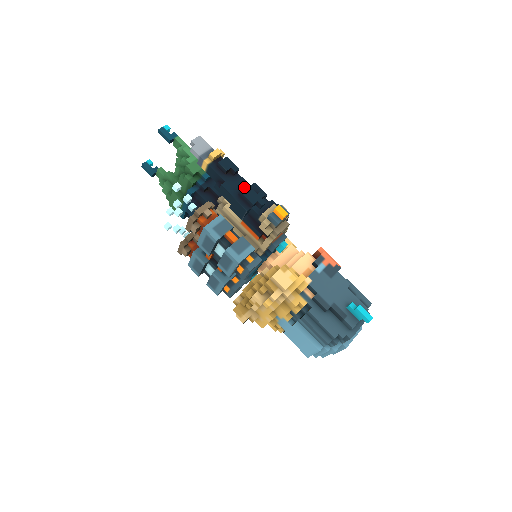
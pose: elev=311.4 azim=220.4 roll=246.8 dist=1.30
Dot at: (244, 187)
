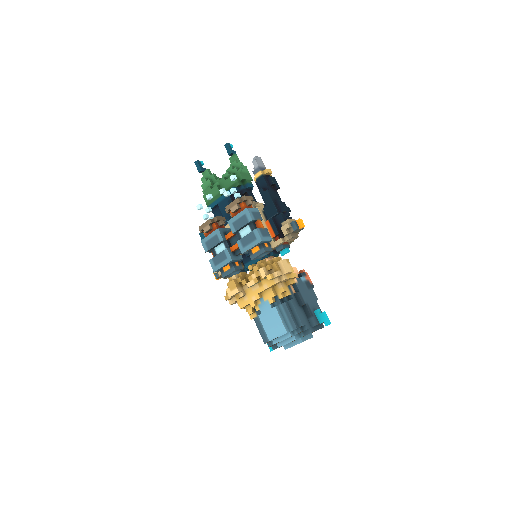
Dot at: occluded
